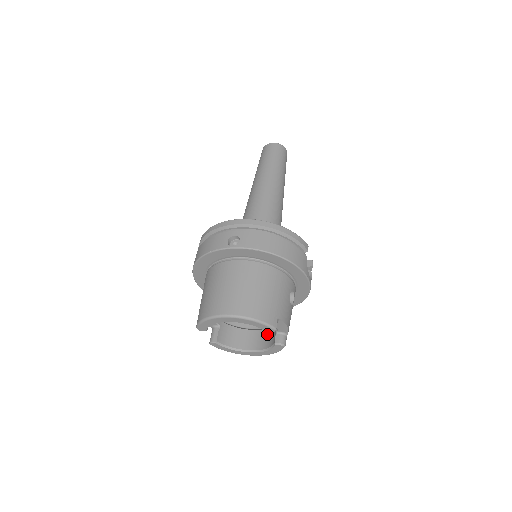
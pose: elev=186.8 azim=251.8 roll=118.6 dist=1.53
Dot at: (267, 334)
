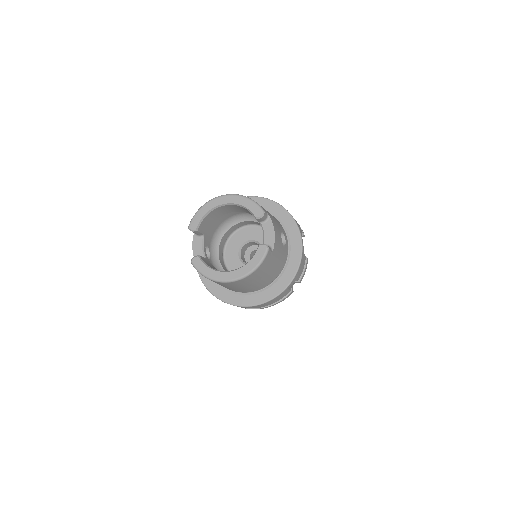
Dot at: occluded
